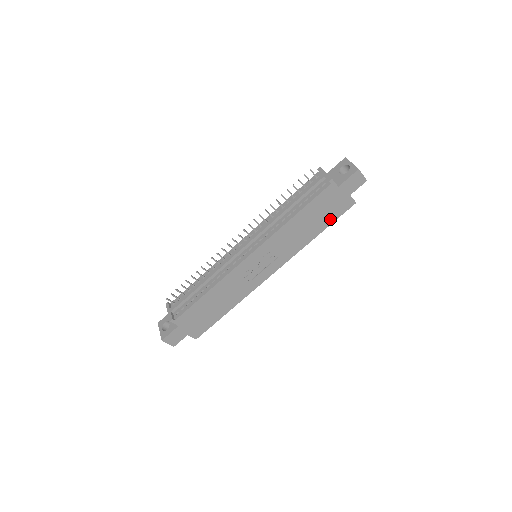
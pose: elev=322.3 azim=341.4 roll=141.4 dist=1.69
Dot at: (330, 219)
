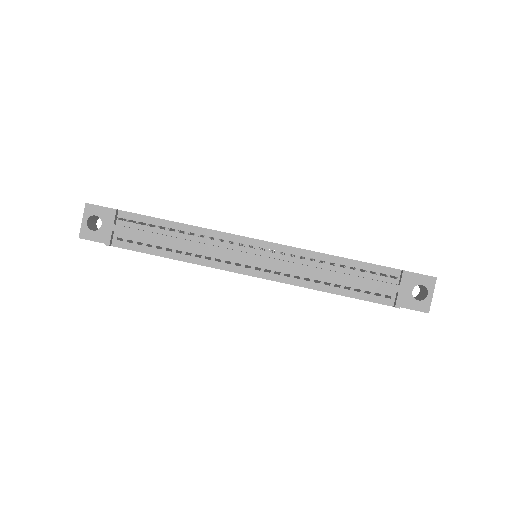
Dot at: occluded
